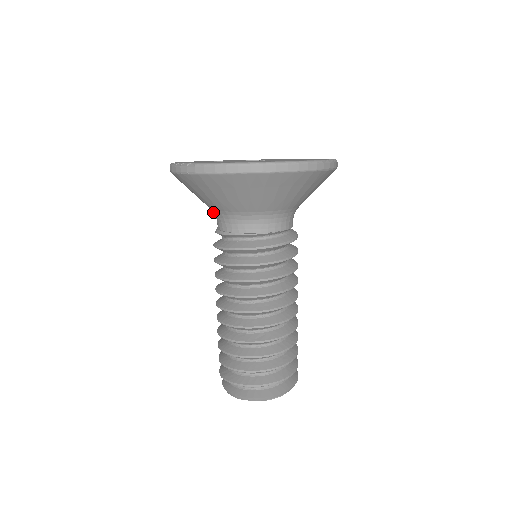
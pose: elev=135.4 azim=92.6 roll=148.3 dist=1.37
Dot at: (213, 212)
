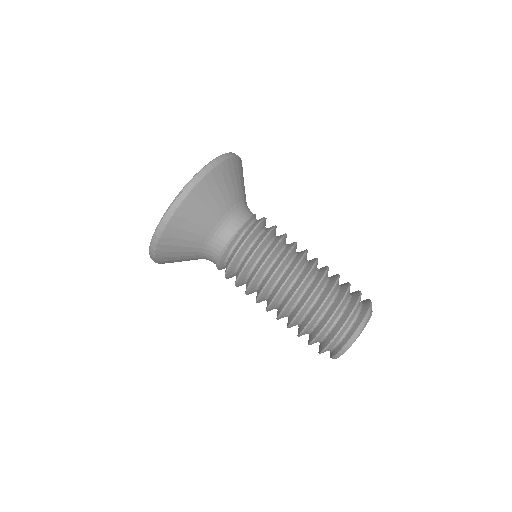
Dot at: (207, 244)
